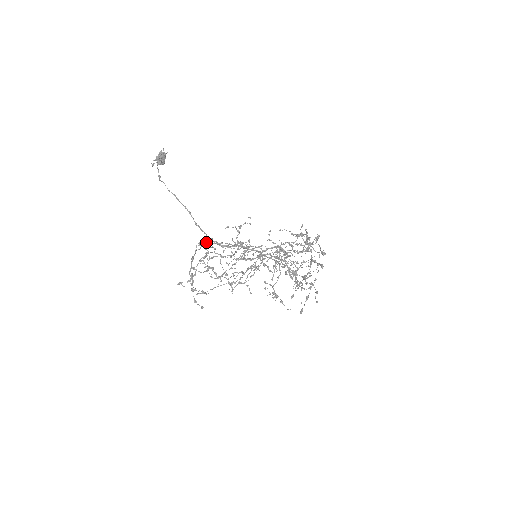
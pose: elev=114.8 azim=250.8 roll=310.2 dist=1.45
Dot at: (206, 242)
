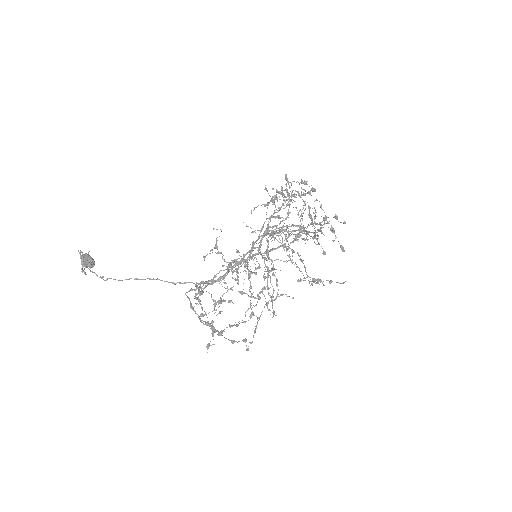
Dot at: occluded
